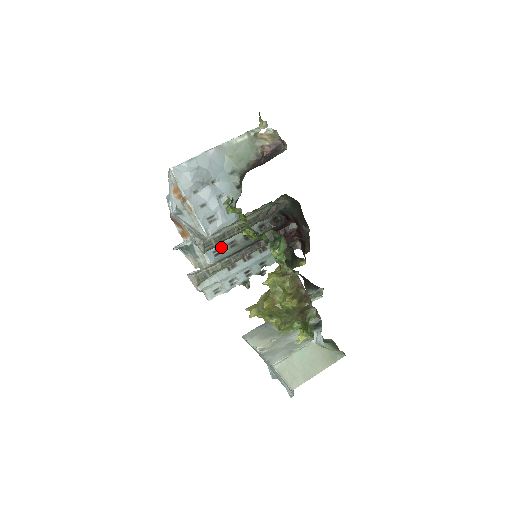
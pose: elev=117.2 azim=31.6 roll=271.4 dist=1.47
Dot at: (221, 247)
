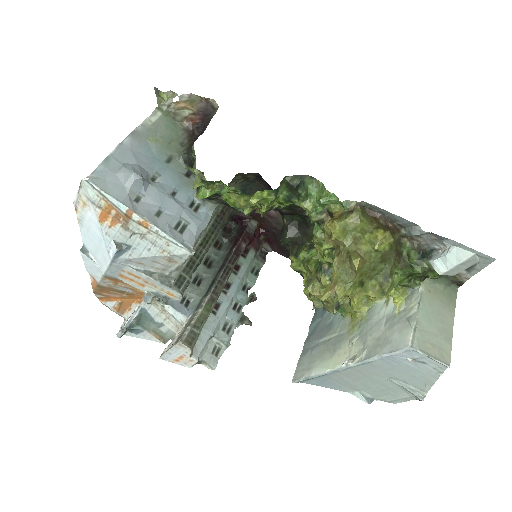
Dot at: (187, 291)
